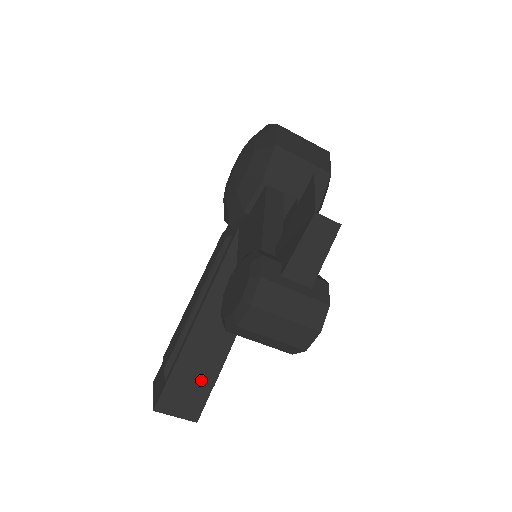
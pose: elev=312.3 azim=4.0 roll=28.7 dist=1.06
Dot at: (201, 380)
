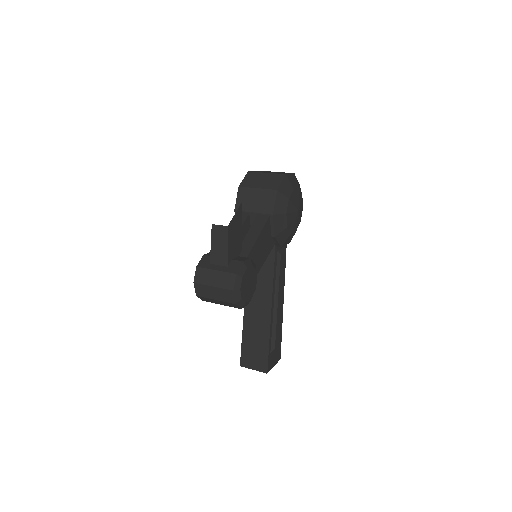
Dot at: (260, 344)
